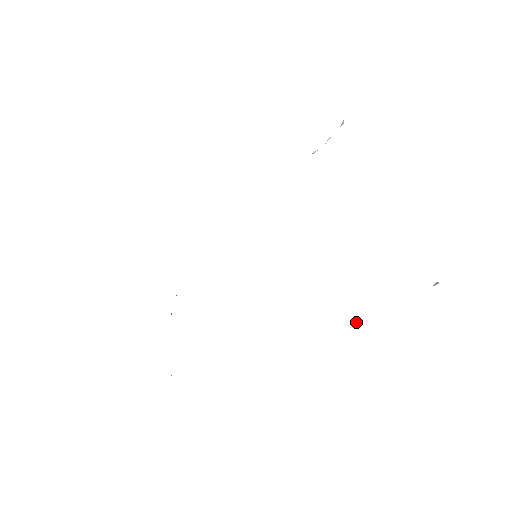
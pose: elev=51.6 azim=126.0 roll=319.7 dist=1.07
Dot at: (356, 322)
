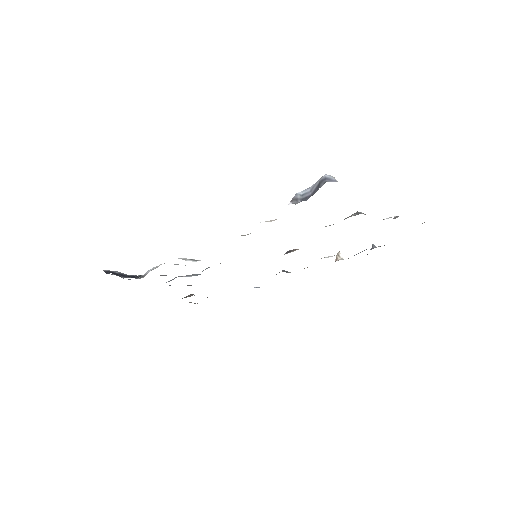
Dot at: (338, 254)
